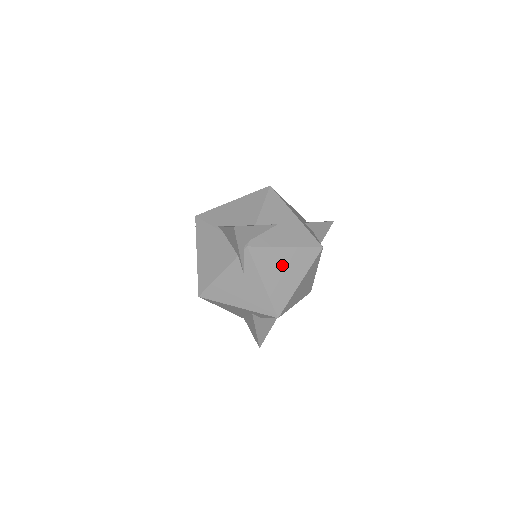
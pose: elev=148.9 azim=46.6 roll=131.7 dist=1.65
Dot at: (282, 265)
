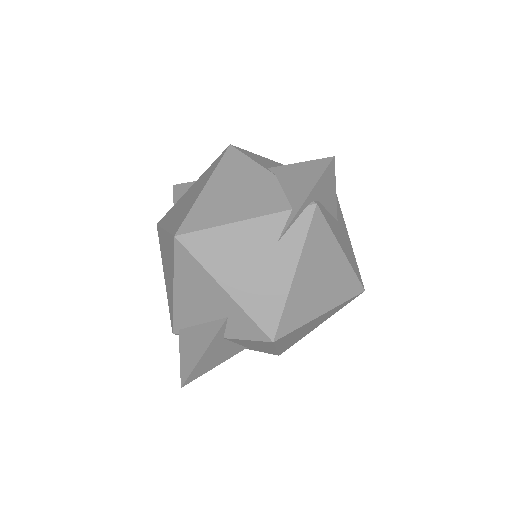
Dot at: (325, 269)
